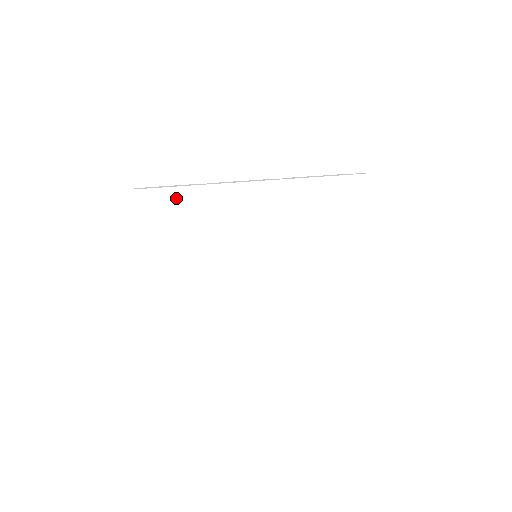
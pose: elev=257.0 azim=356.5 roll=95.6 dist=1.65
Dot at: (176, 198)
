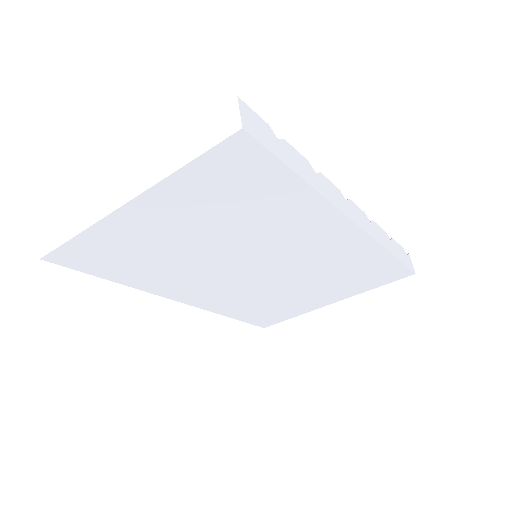
Dot at: (275, 180)
